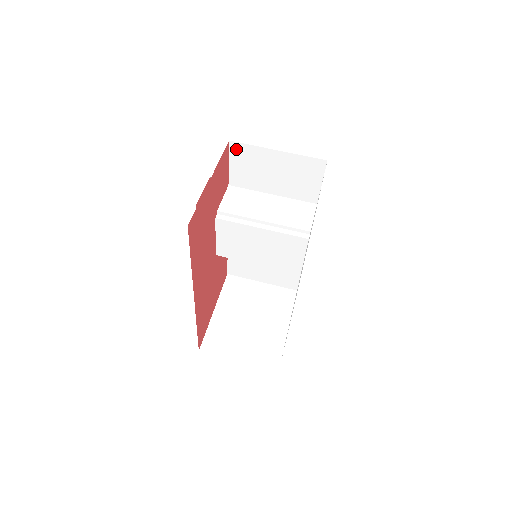
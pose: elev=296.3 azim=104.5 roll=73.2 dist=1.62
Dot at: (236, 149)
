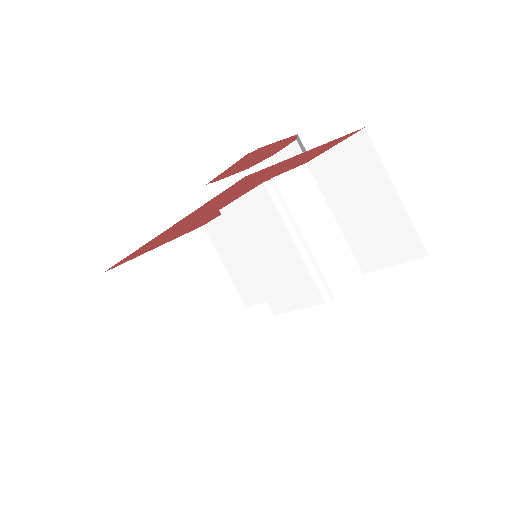
Dot at: (360, 142)
